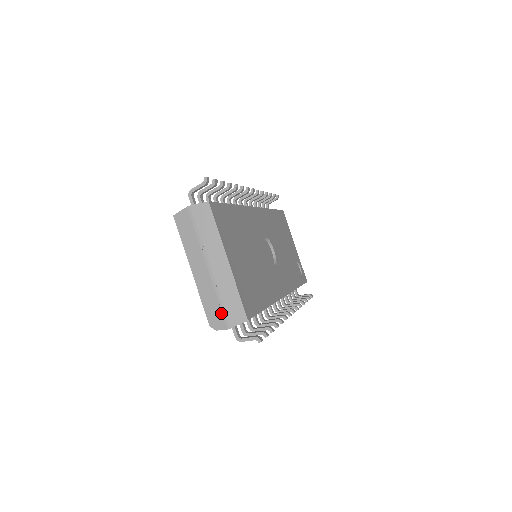
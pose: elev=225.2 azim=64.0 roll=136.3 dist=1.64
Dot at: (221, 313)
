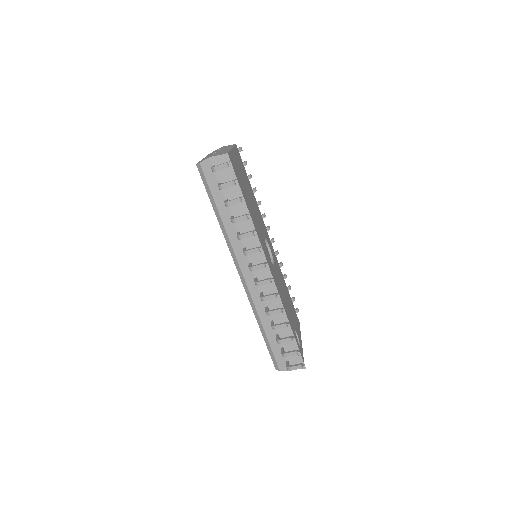
Dot at: occluded
